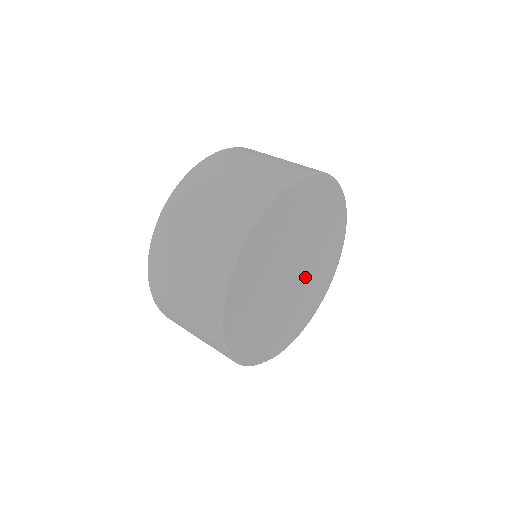
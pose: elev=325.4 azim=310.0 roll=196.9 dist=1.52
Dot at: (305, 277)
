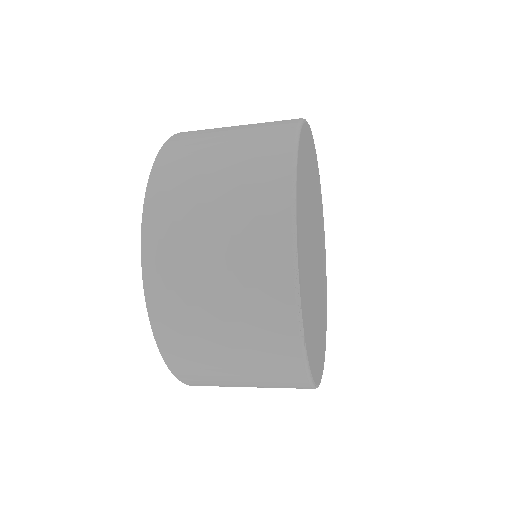
Dot at: (317, 289)
